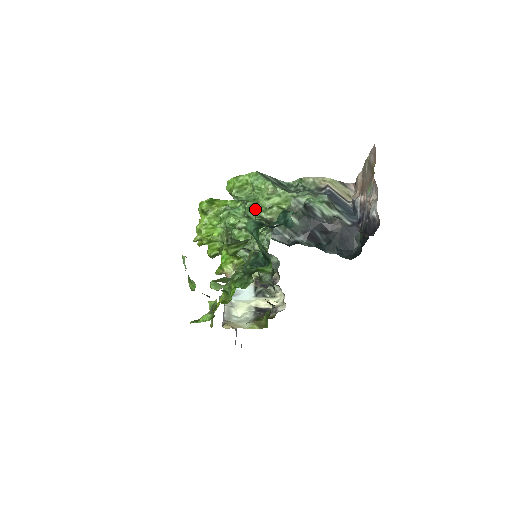
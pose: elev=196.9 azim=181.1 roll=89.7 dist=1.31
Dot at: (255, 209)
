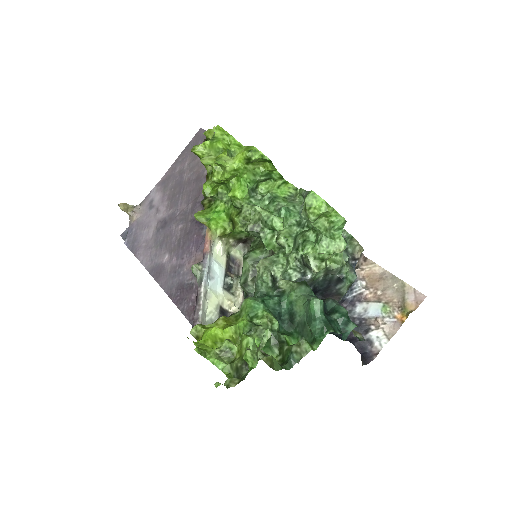
Dot at: (303, 233)
